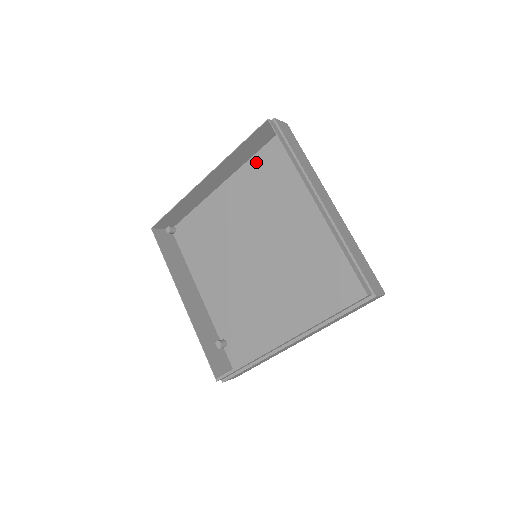
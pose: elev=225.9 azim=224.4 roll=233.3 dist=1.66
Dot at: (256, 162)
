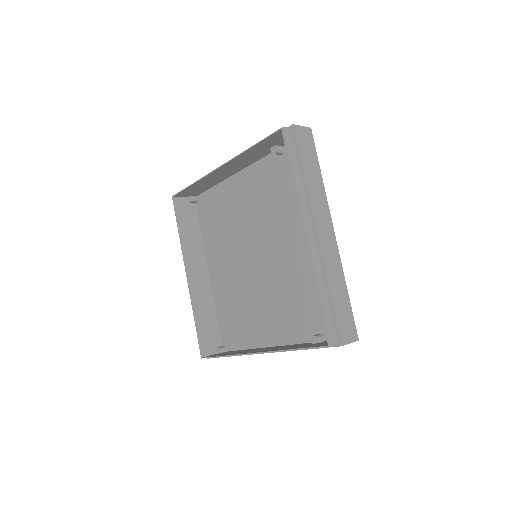
Dot at: (205, 232)
